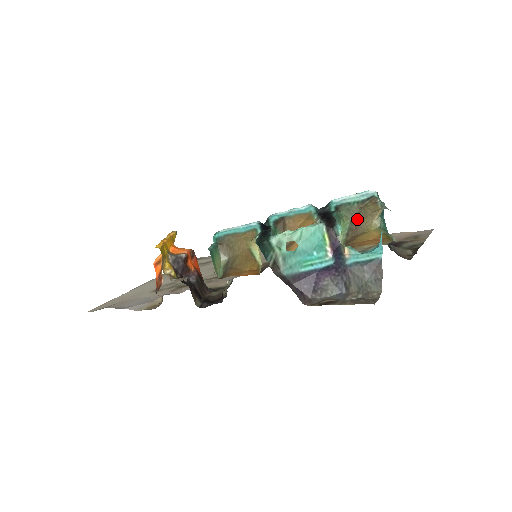
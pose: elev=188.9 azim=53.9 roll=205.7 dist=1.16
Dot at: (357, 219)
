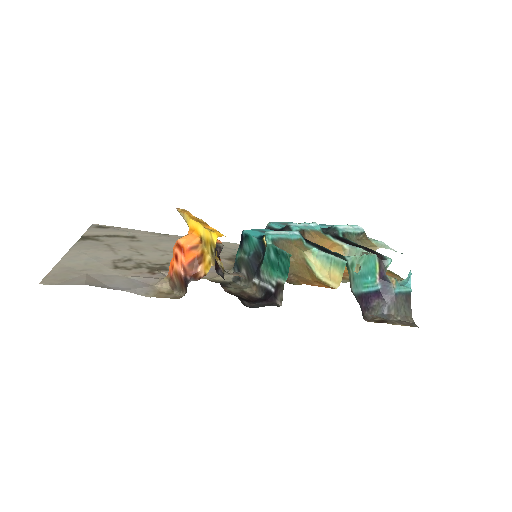
Dot at: occluded
